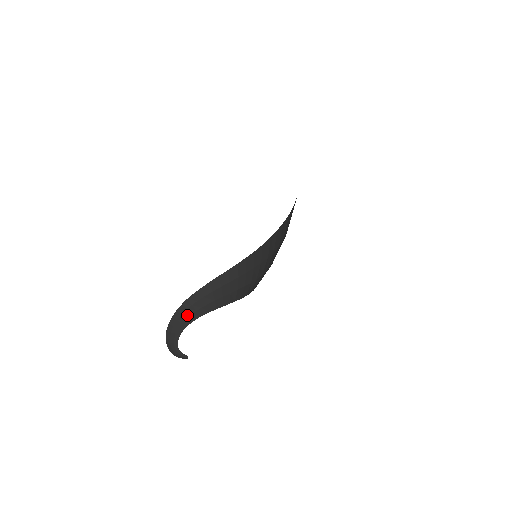
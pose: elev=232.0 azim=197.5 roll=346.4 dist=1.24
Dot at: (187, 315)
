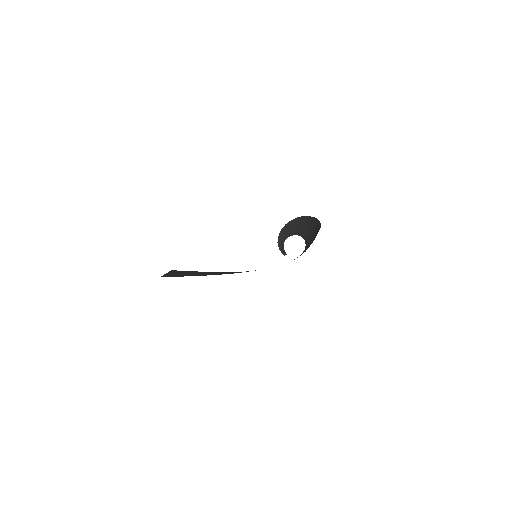
Dot at: (297, 227)
